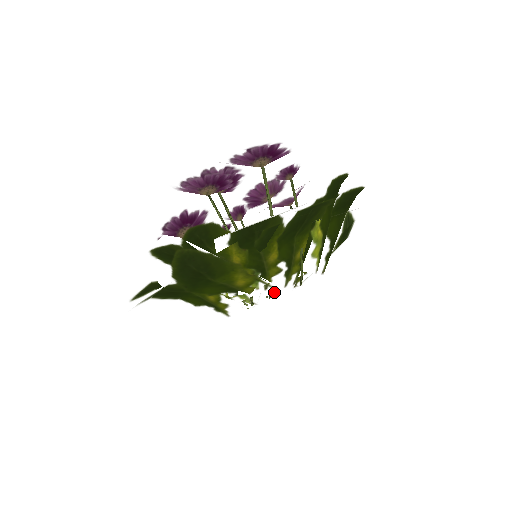
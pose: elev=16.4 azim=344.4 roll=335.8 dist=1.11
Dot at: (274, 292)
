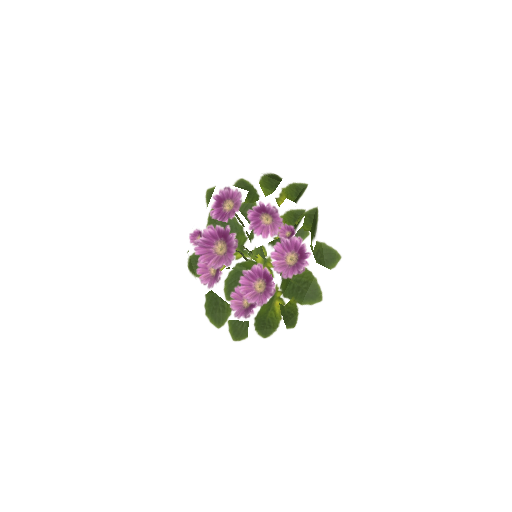
Dot at: occluded
